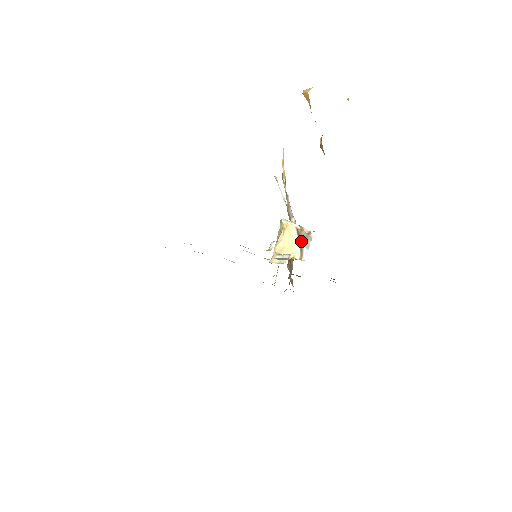
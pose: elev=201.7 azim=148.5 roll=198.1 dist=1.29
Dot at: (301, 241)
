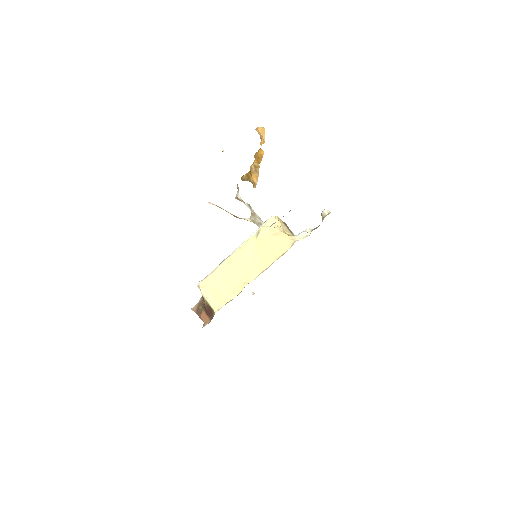
Dot at: (289, 229)
